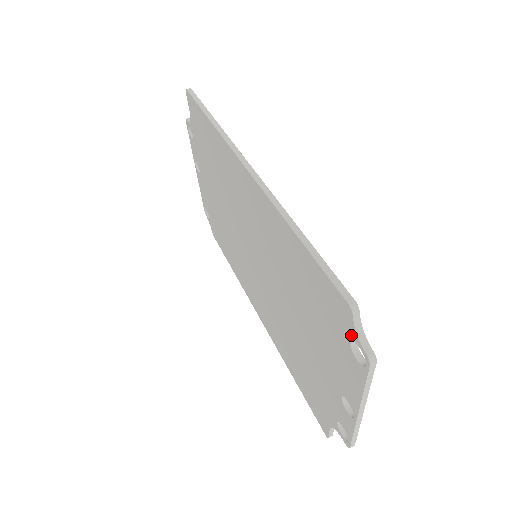
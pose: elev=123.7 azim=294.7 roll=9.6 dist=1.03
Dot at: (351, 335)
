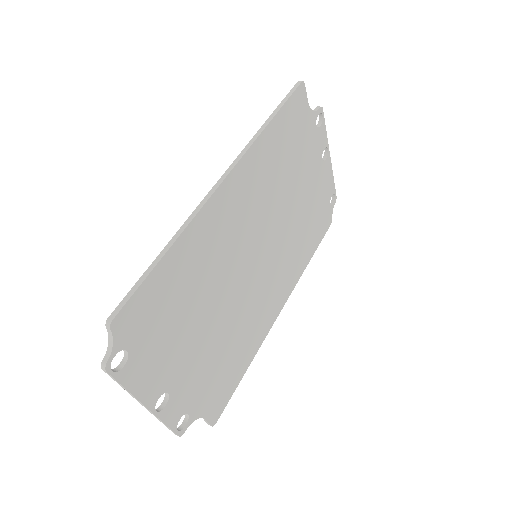
Dot at: (117, 343)
